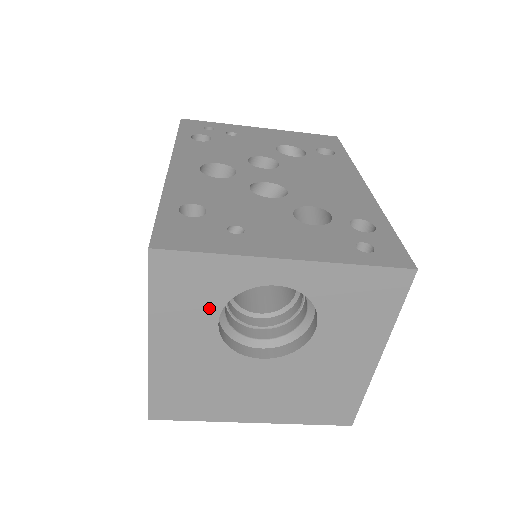
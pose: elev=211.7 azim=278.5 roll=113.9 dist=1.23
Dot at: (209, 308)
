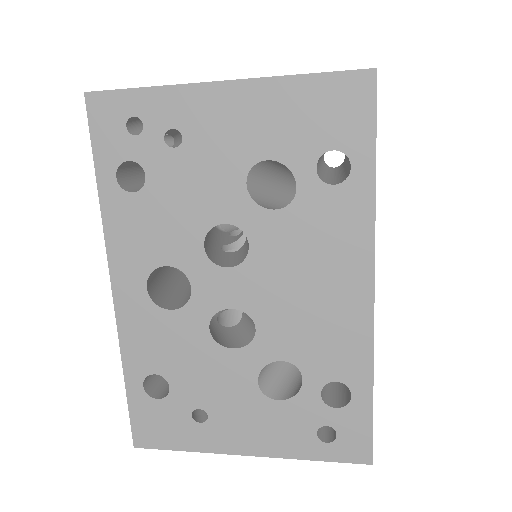
Dot at: occluded
